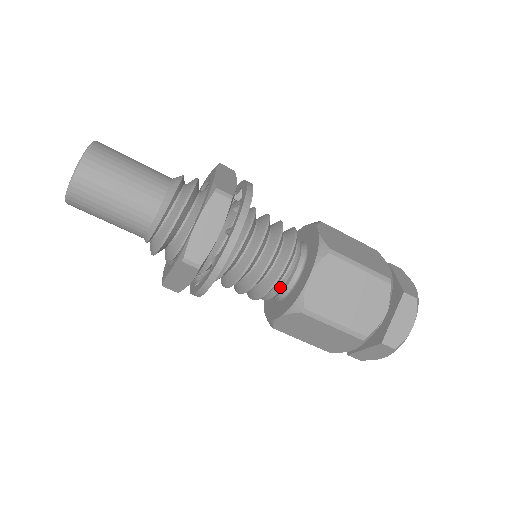
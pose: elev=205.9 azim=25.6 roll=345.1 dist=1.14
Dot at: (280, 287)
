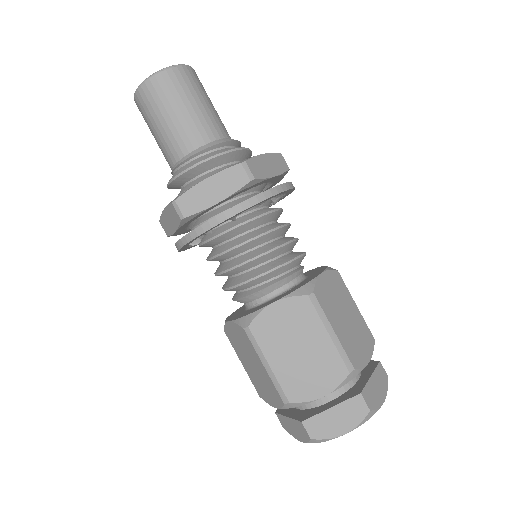
Dot at: (283, 277)
